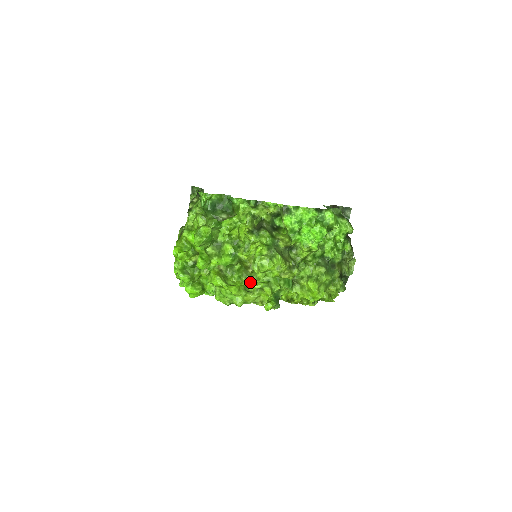
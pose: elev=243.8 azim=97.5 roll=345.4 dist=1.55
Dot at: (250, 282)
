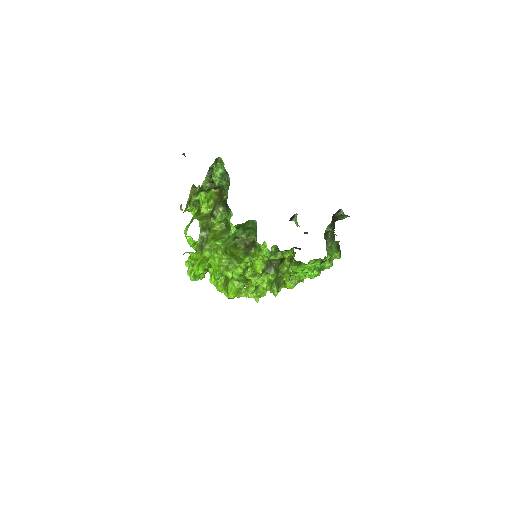
Dot at: occluded
